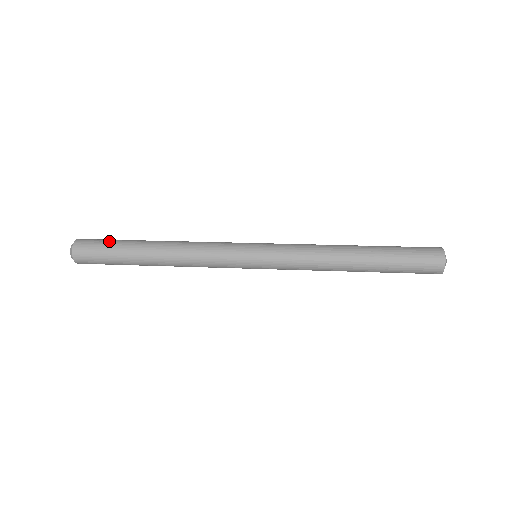
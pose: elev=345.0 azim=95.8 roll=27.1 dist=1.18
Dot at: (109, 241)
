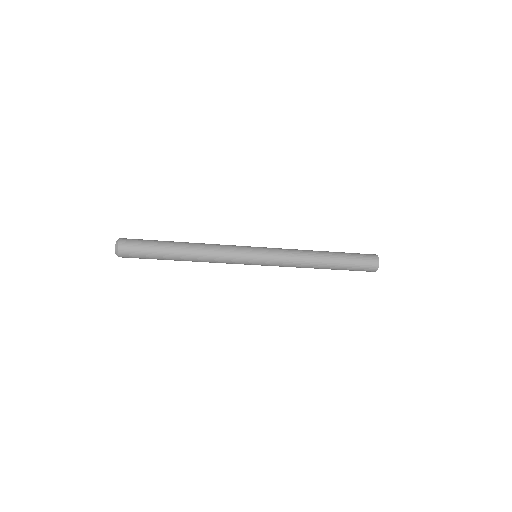
Dot at: (147, 240)
